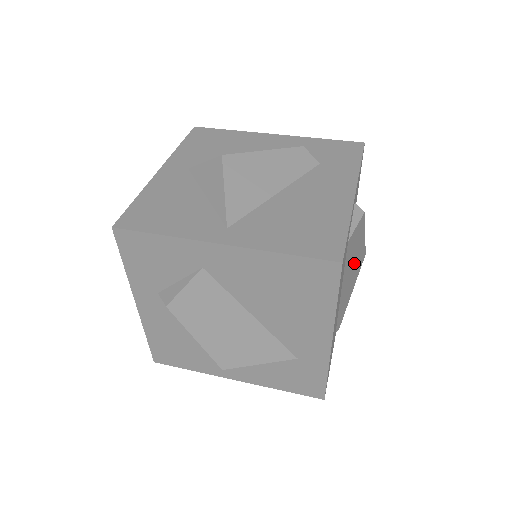
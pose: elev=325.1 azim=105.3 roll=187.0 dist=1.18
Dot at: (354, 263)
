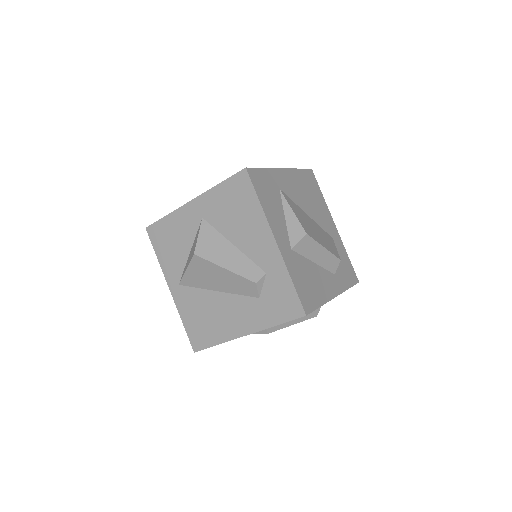
Dot at: occluded
